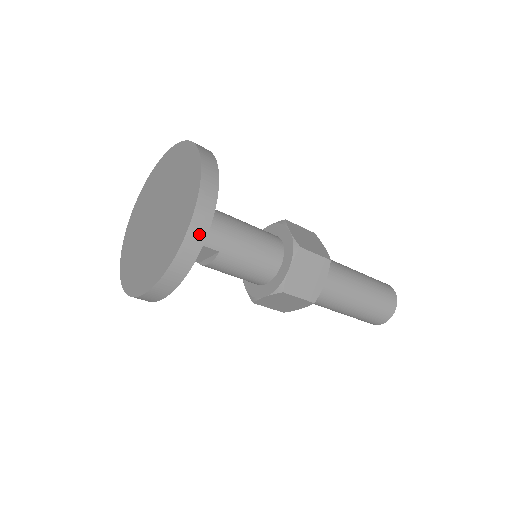
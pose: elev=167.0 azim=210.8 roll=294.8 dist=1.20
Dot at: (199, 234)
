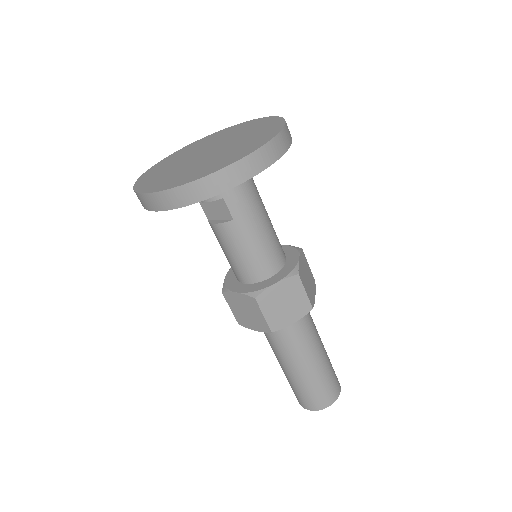
Dot at: (235, 177)
